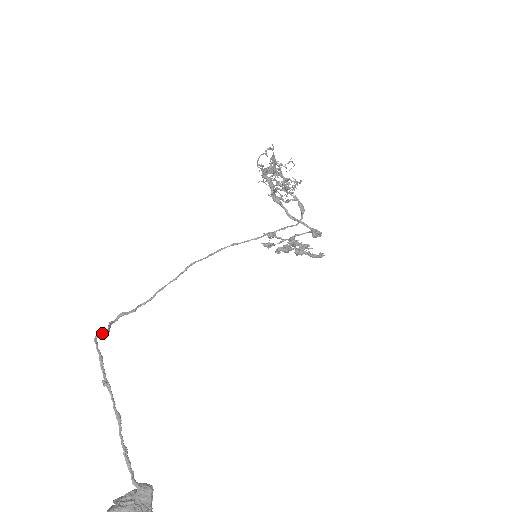
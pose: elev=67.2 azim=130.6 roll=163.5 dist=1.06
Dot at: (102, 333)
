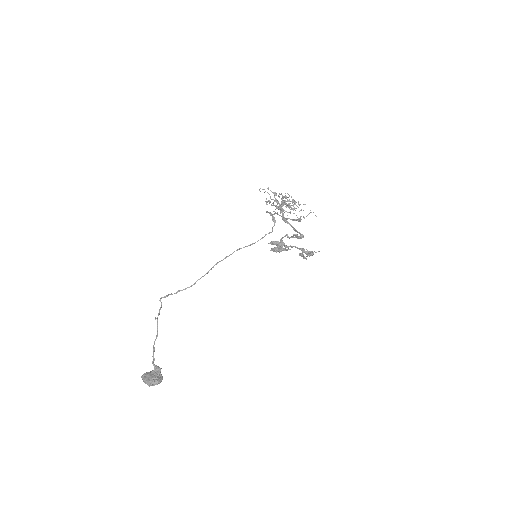
Dot at: (162, 297)
